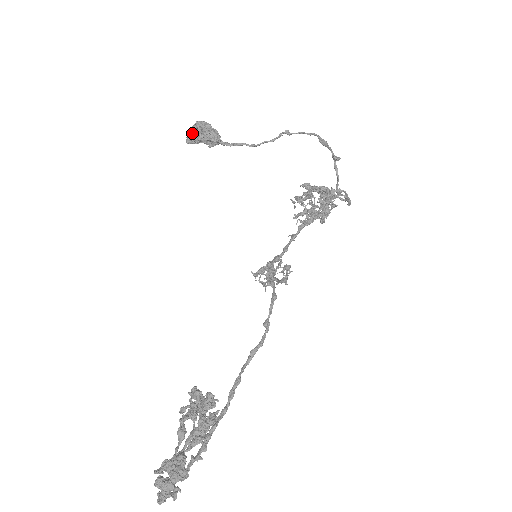
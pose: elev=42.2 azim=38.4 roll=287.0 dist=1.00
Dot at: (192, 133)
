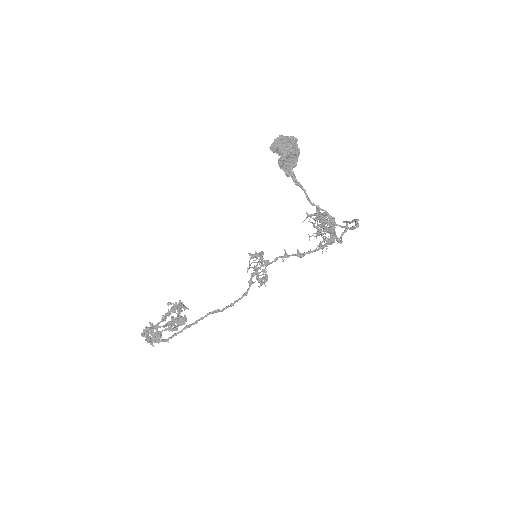
Dot at: (279, 150)
